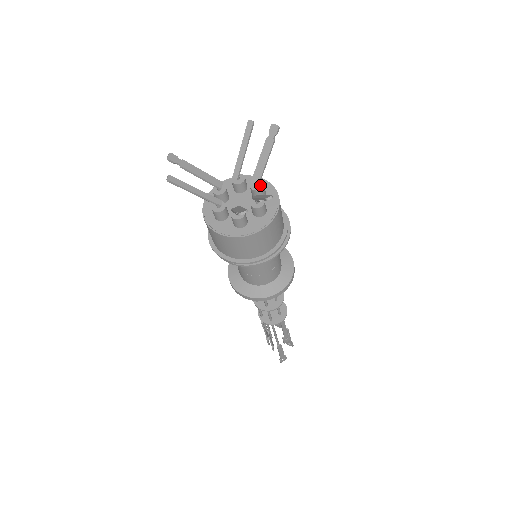
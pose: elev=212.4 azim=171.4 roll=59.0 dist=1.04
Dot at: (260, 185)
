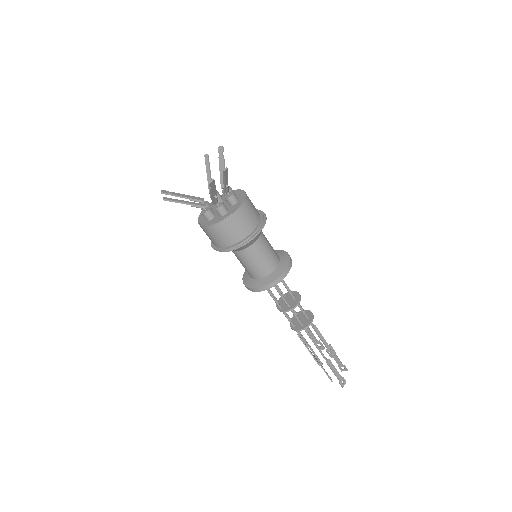
Dot at: occluded
